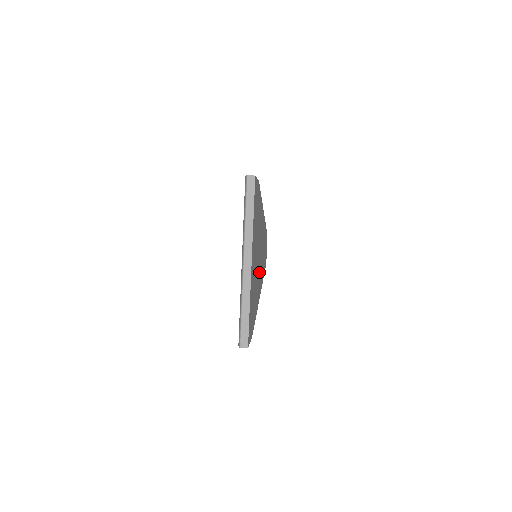
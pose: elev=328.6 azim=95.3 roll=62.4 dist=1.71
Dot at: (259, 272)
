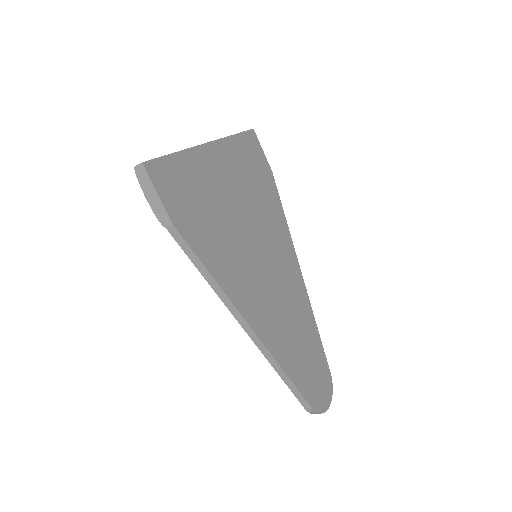
Dot at: (255, 276)
